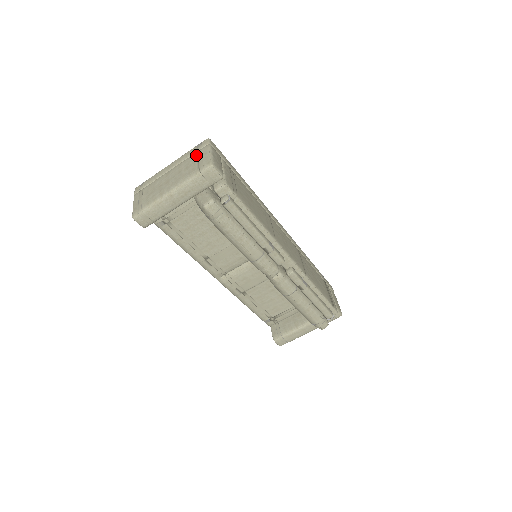
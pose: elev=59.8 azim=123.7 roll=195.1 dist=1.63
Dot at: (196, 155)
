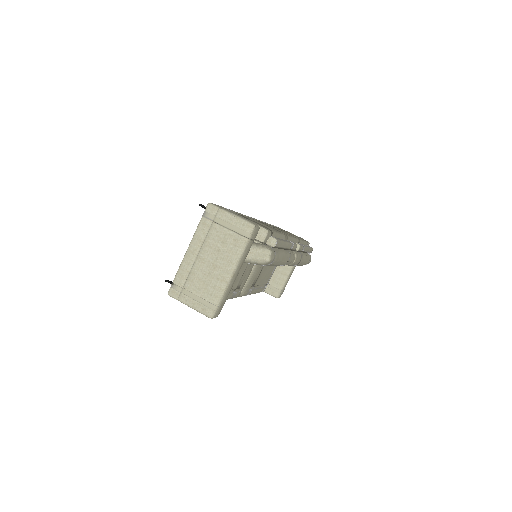
Dot at: (219, 226)
